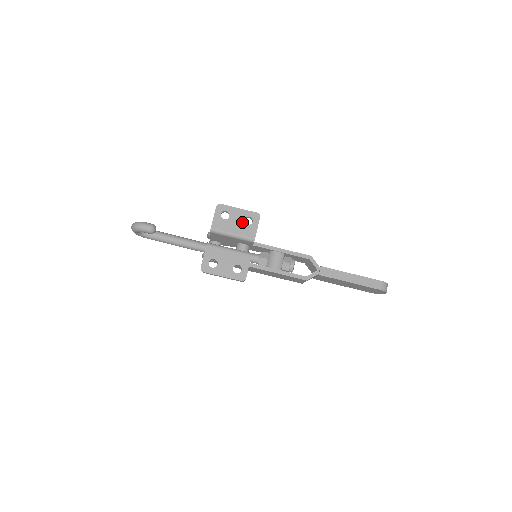
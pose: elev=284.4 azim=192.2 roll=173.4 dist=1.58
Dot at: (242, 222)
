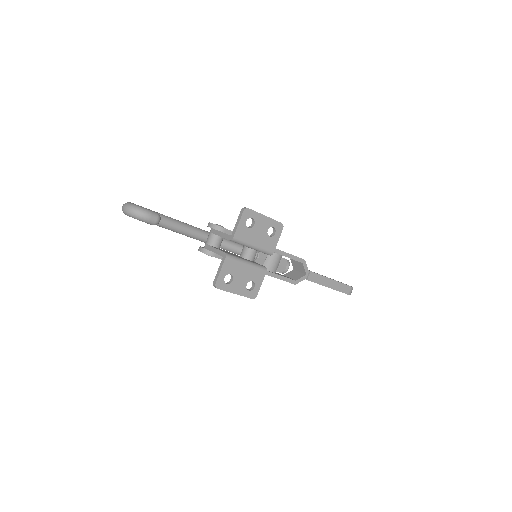
Dot at: (265, 233)
